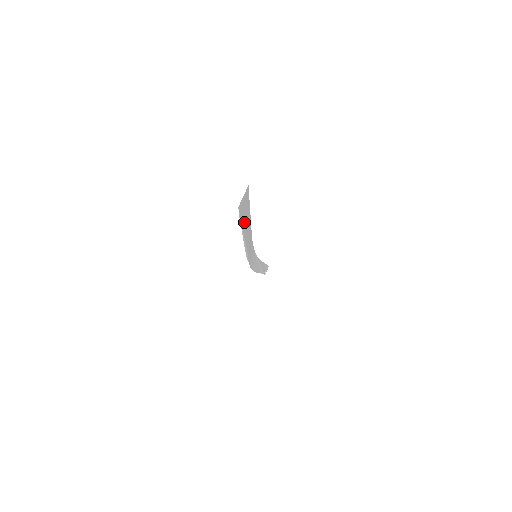
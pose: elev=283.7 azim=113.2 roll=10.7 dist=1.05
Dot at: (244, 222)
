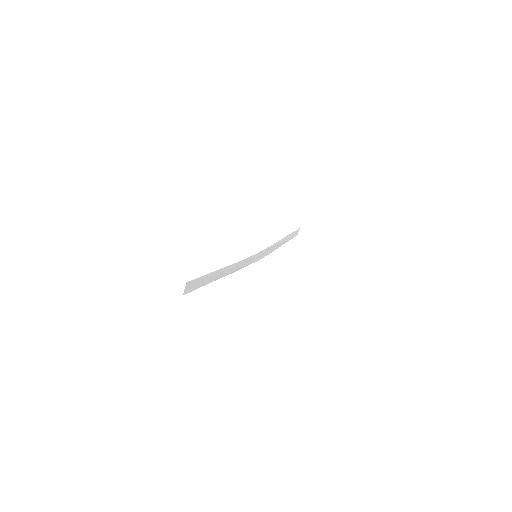
Dot at: (203, 283)
